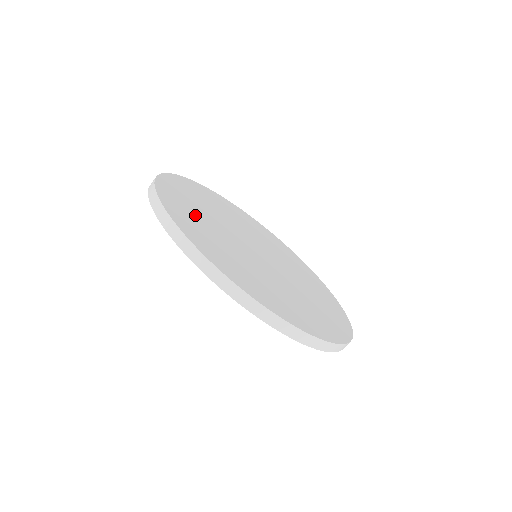
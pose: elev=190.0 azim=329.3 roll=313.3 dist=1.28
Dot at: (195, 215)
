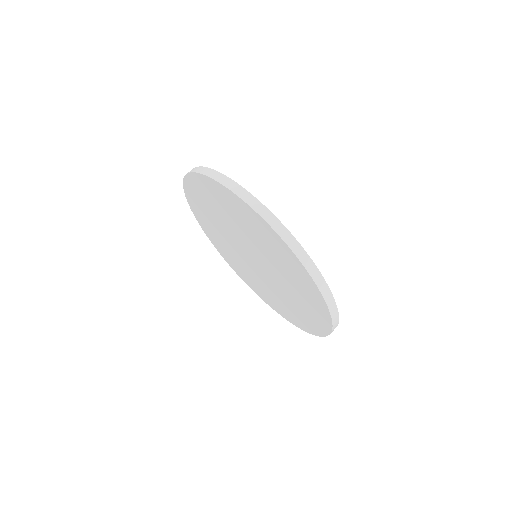
Dot at: occluded
